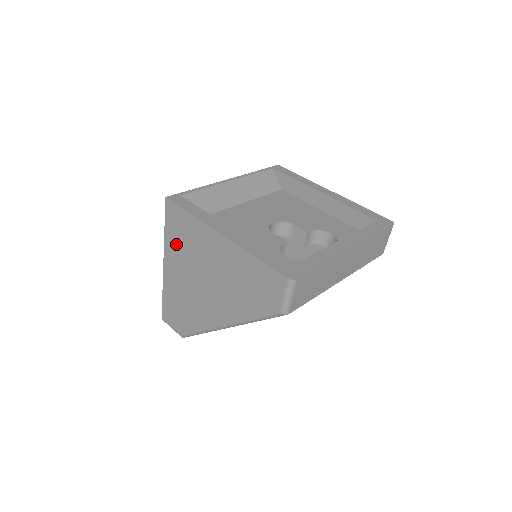
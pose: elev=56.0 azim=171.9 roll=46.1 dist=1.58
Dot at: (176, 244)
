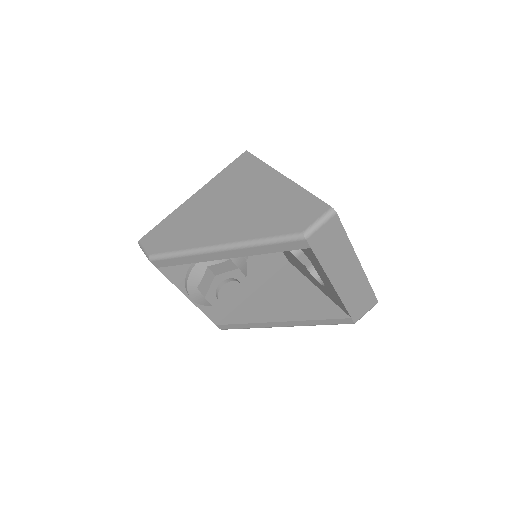
Dot at: (225, 181)
